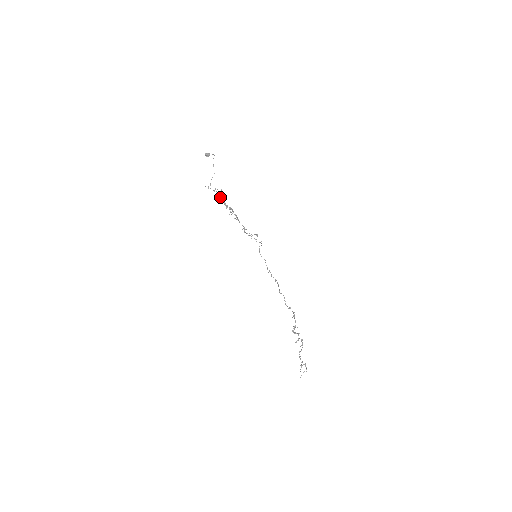
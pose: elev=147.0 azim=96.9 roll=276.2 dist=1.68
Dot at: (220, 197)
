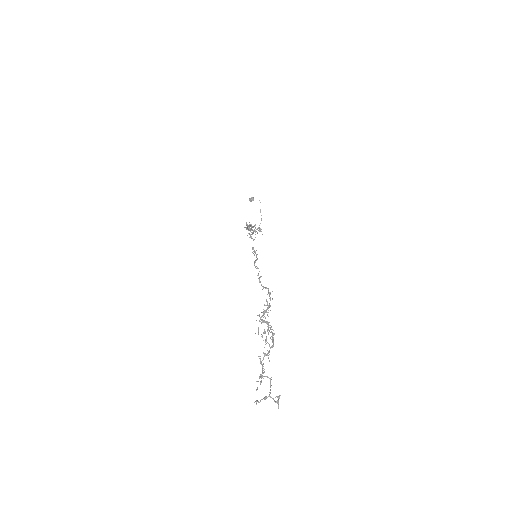
Dot at: occluded
